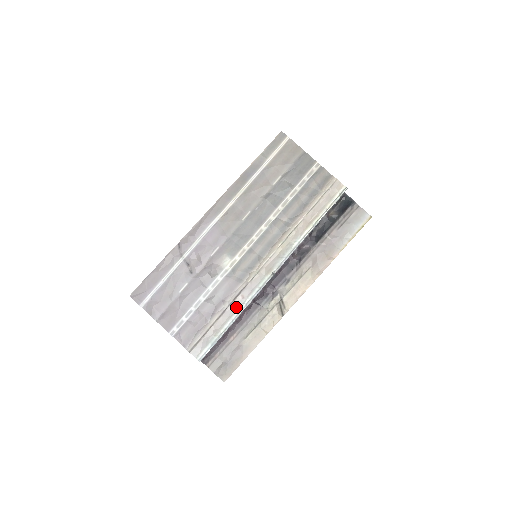
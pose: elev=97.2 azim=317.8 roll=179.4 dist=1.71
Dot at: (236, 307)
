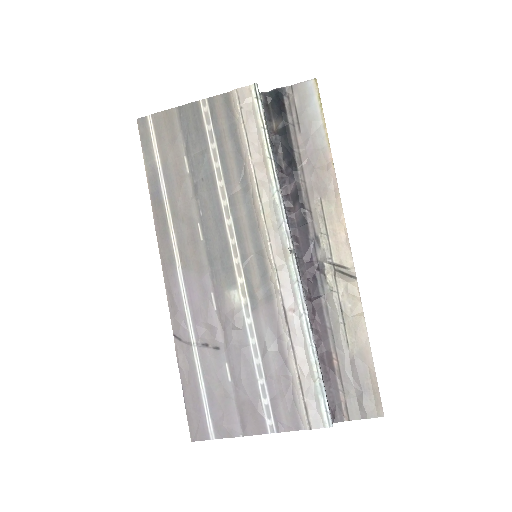
Dot at: (298, 328)
